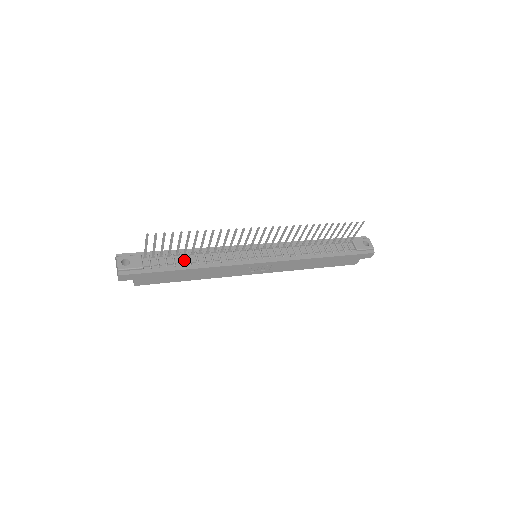
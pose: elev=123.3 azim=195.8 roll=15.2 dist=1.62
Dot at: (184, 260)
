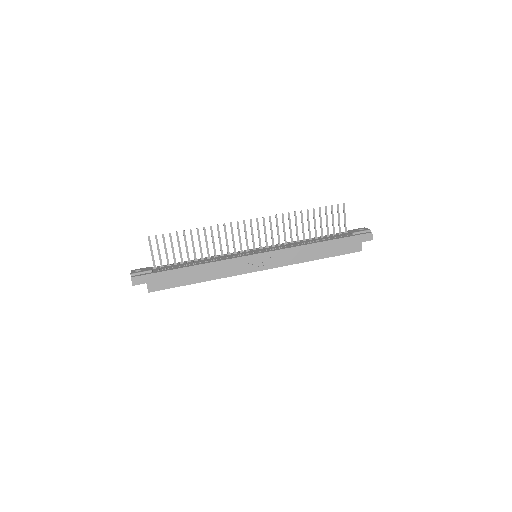
Dot at: (188, 264)
